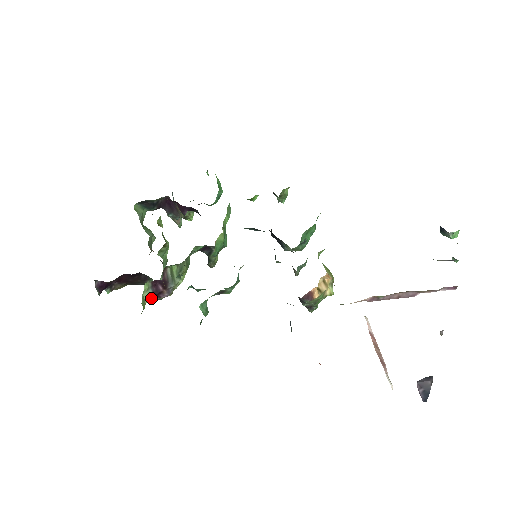
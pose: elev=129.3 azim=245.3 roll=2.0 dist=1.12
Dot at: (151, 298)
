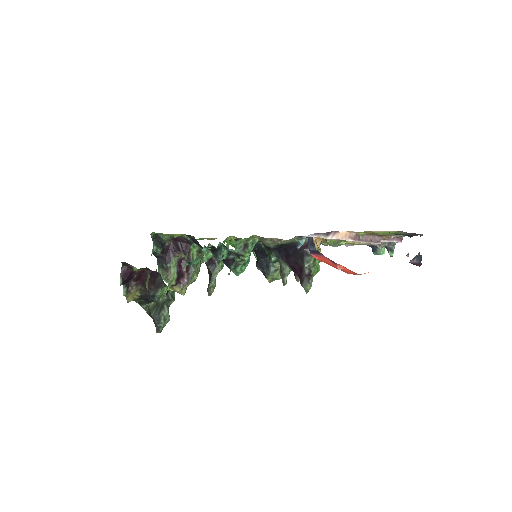
Dot at: (174, 280)
